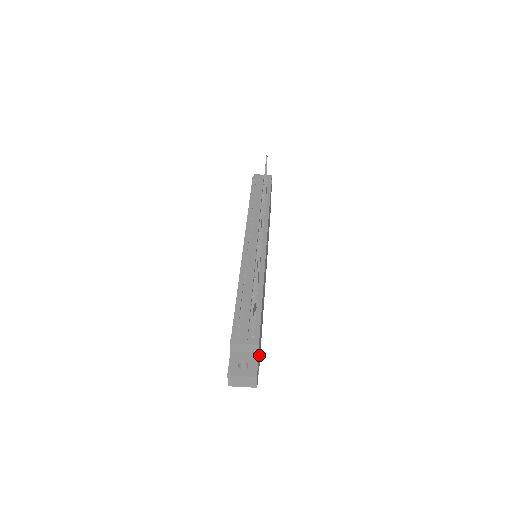
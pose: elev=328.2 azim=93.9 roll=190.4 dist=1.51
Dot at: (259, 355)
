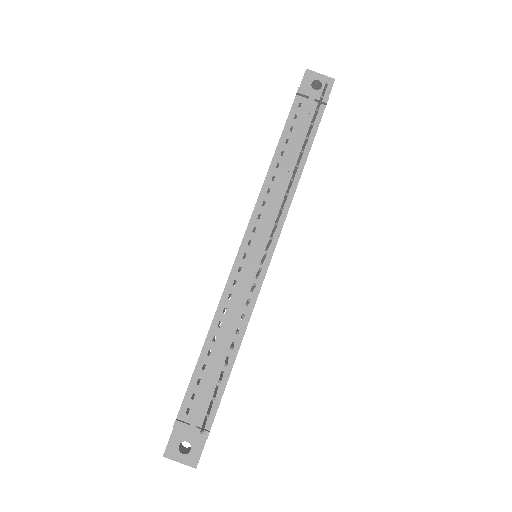
Dot at: occluded
